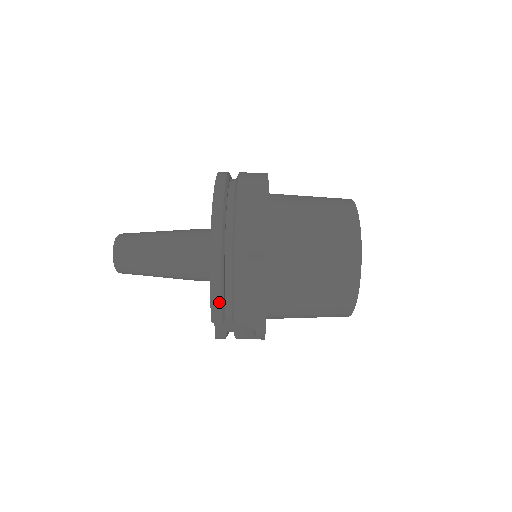
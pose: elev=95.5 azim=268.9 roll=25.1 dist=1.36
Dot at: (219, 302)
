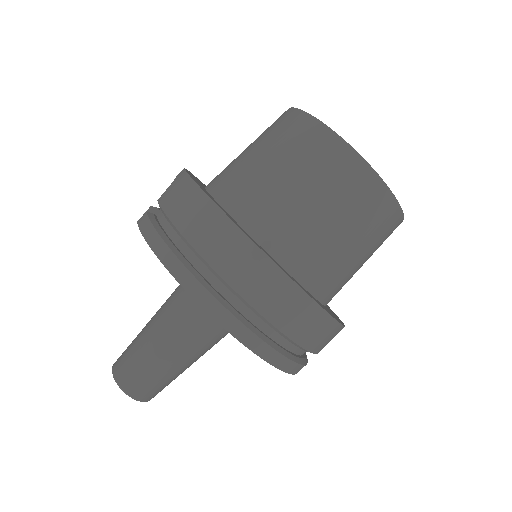
Dot at: occluded
